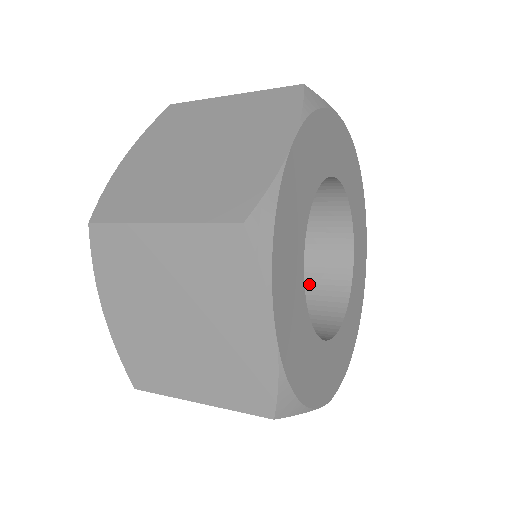
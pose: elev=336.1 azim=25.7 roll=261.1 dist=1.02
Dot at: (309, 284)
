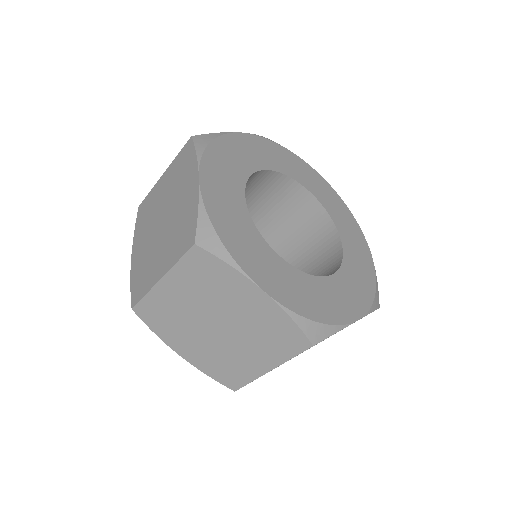
Dot at: occluded
